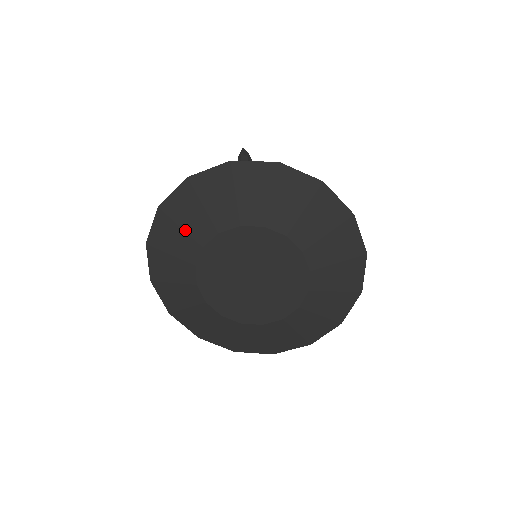
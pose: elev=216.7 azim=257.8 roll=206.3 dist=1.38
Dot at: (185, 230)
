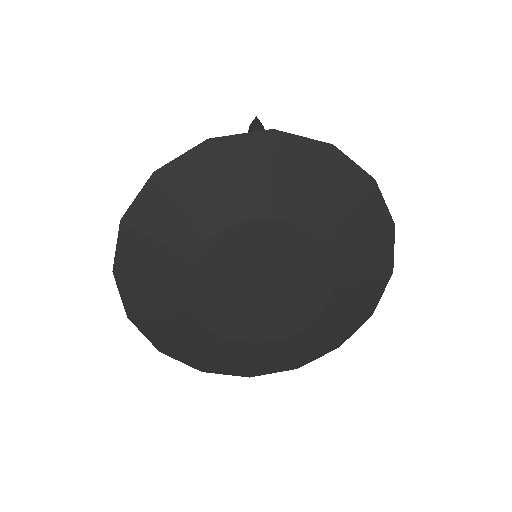
Dot at: (189, 211)
